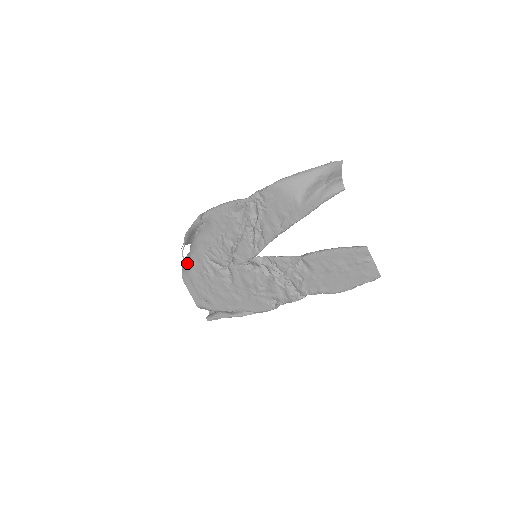
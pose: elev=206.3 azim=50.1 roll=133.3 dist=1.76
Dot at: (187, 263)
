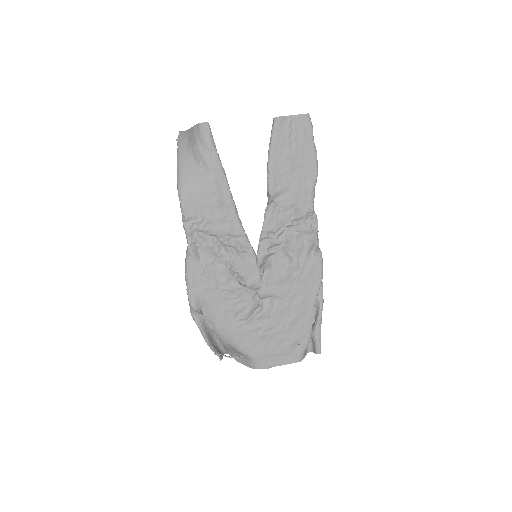
Dot at: (244, 355)
